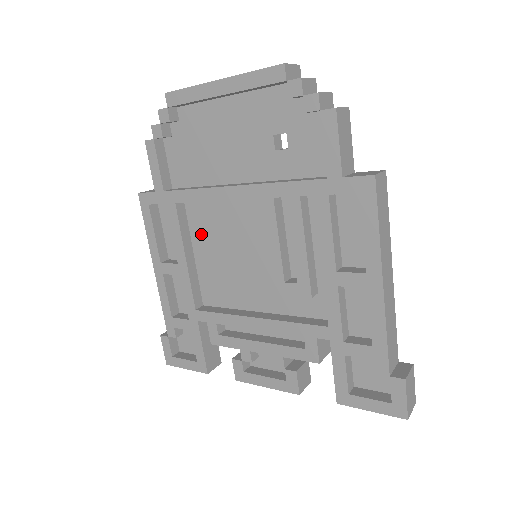
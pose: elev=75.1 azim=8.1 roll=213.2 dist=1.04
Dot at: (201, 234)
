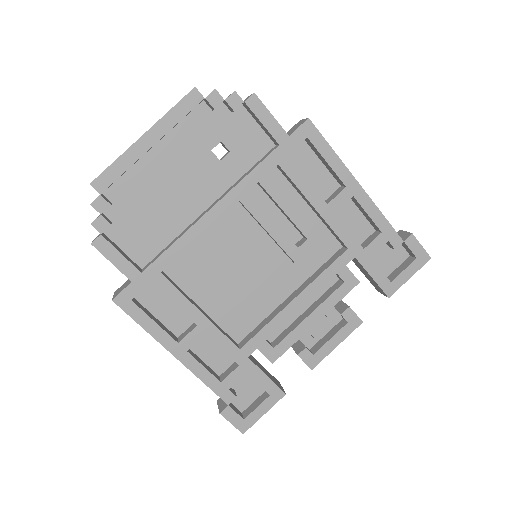
Dot at: (196, 283)
